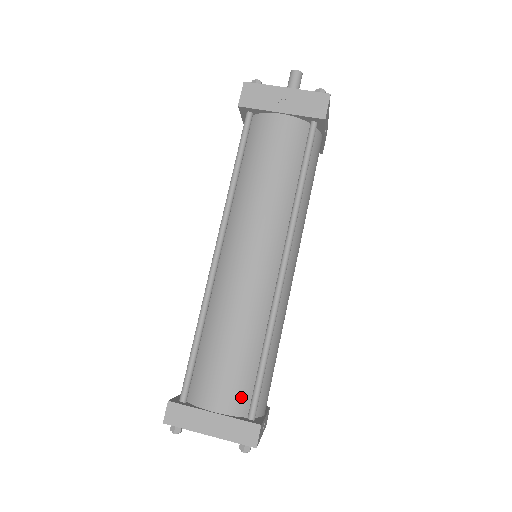
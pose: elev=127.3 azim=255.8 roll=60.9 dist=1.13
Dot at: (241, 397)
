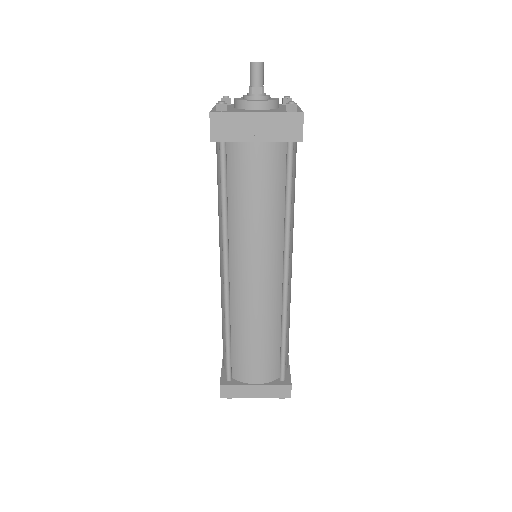
Dot at: (272, 370)
